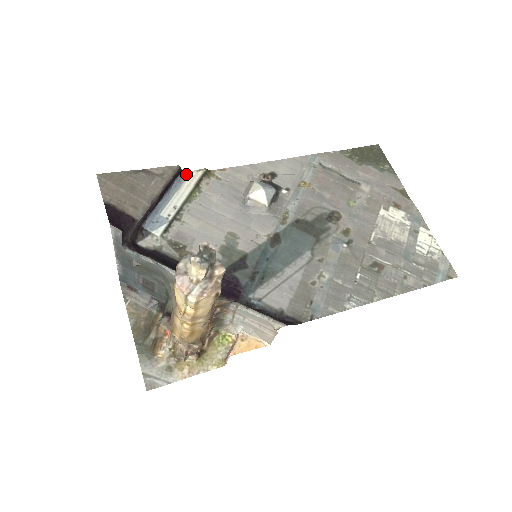
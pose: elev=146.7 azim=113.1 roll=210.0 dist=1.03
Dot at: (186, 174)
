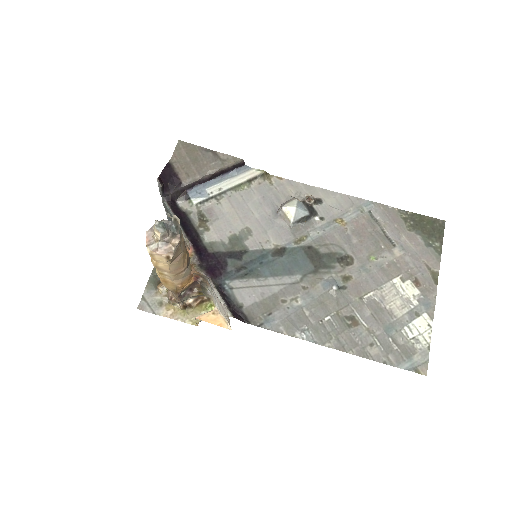
Dot at: (247, 168)
